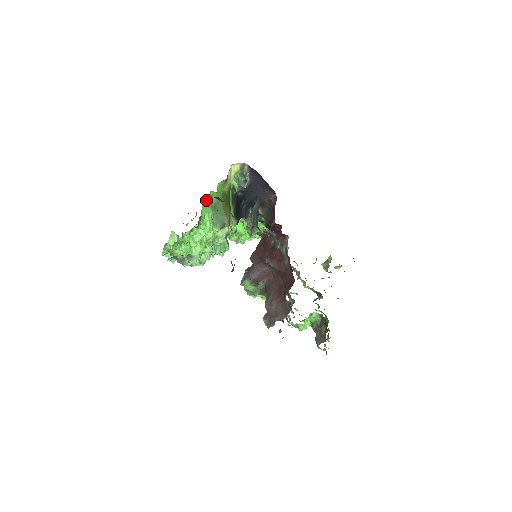
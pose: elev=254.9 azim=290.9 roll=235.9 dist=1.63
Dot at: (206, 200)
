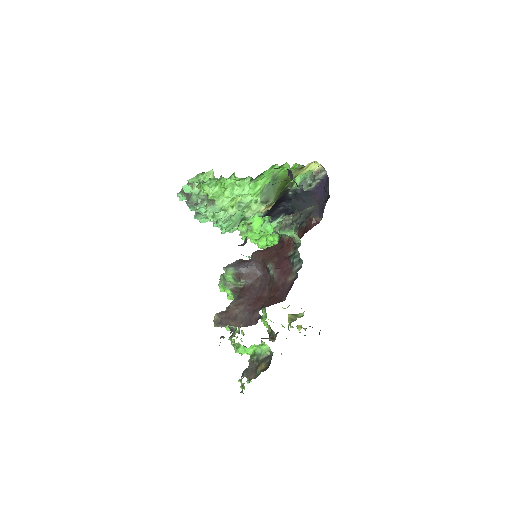
Dot at: (277, 166)
